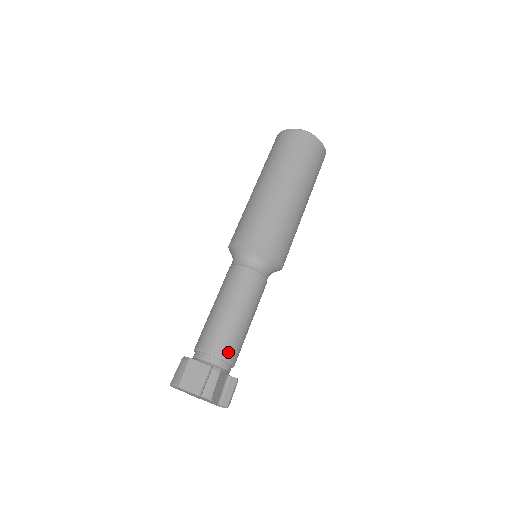
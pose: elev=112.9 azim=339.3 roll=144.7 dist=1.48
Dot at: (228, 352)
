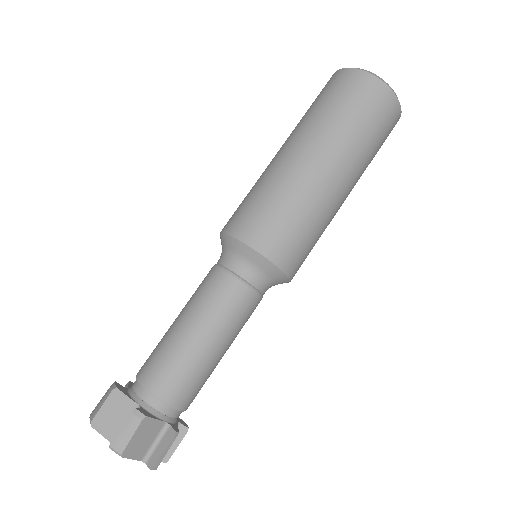
Dot at: (169, 391)
